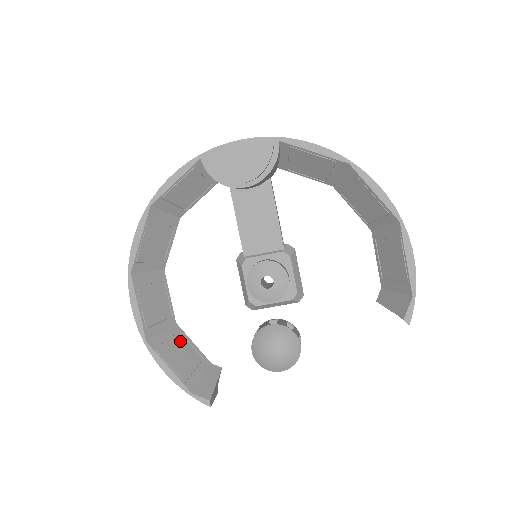
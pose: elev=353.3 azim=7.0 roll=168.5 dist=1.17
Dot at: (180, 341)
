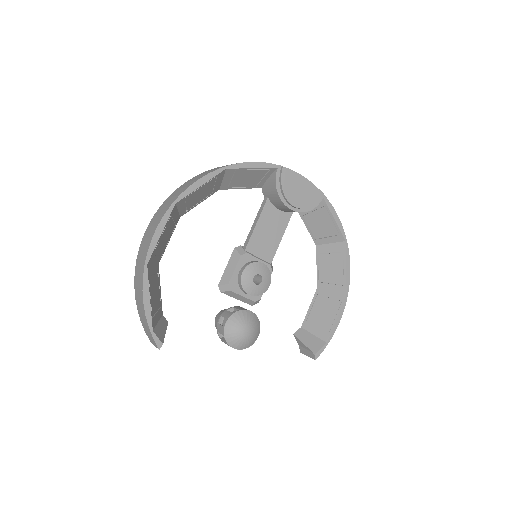
Dot at: (157, 281)
